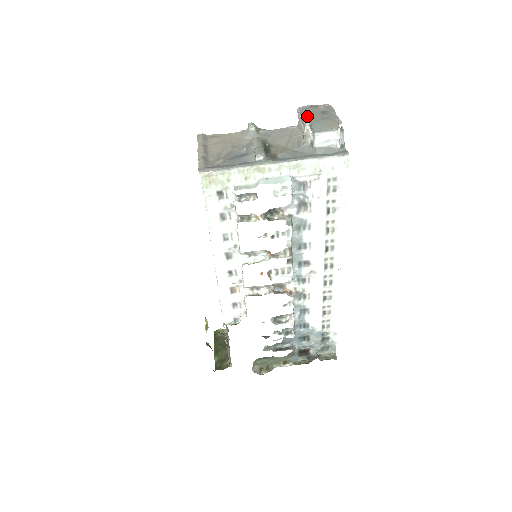
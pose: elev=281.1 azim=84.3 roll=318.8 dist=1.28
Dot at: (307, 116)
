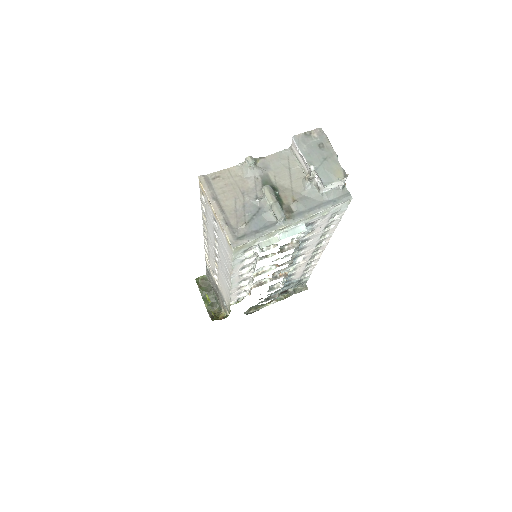
Dot at: (308, 154)
